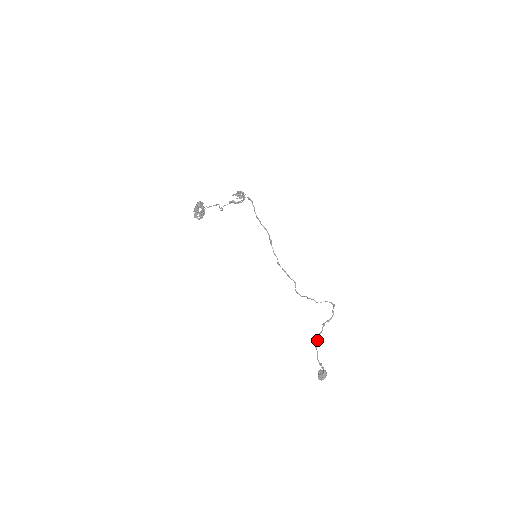
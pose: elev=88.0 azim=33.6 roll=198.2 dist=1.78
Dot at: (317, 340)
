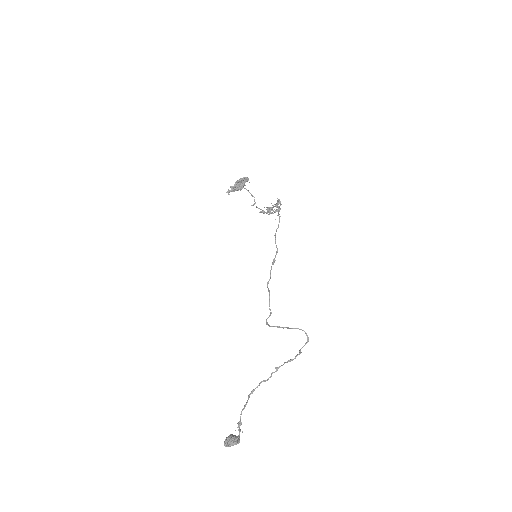
Dot at: occluded
